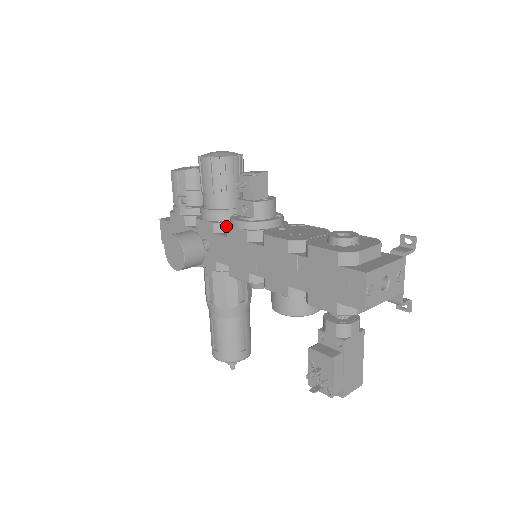
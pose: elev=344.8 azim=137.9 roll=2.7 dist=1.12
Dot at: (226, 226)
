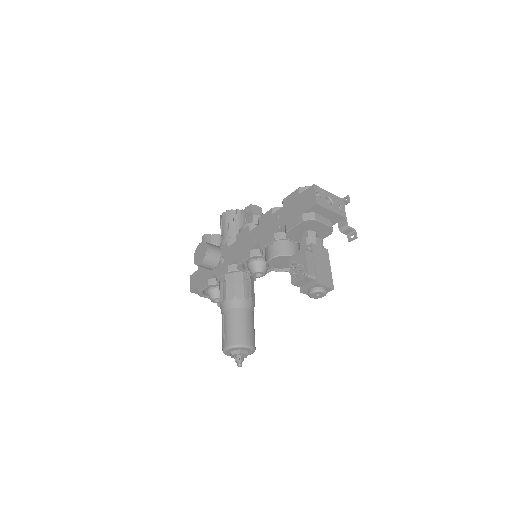
Dot at: (236, 236)
